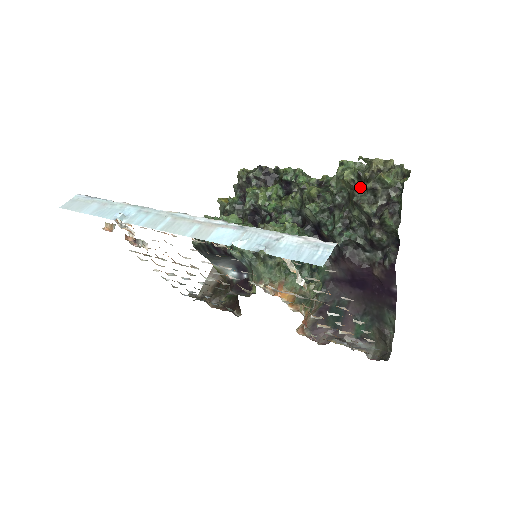
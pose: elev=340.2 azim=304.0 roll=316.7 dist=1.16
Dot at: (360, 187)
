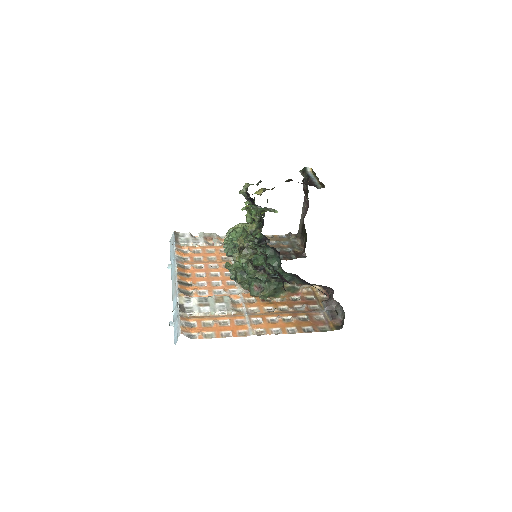
Dot at: occluded
